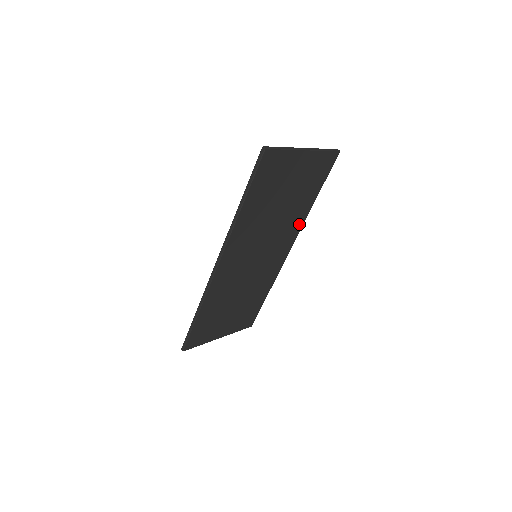
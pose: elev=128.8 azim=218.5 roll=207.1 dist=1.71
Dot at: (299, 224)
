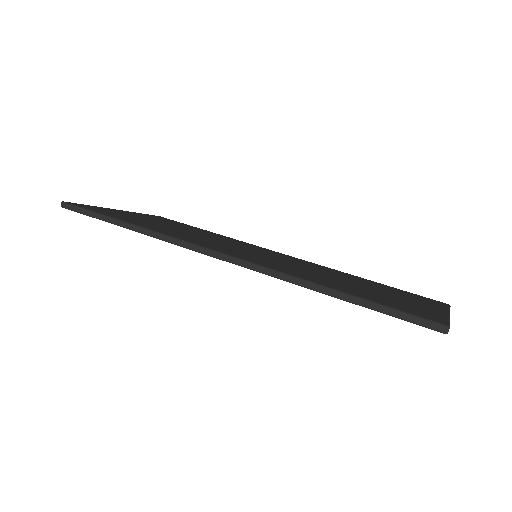
Dot at: occluded
